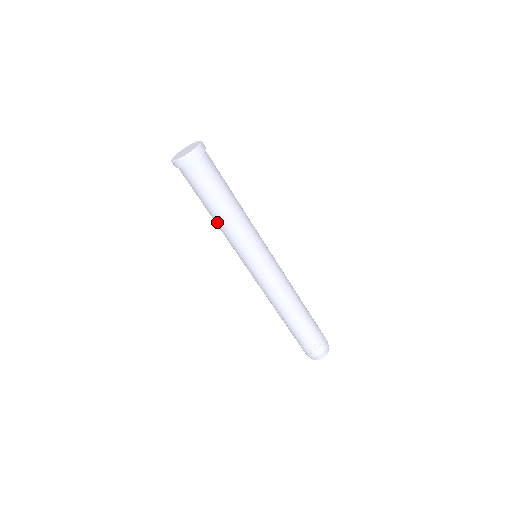
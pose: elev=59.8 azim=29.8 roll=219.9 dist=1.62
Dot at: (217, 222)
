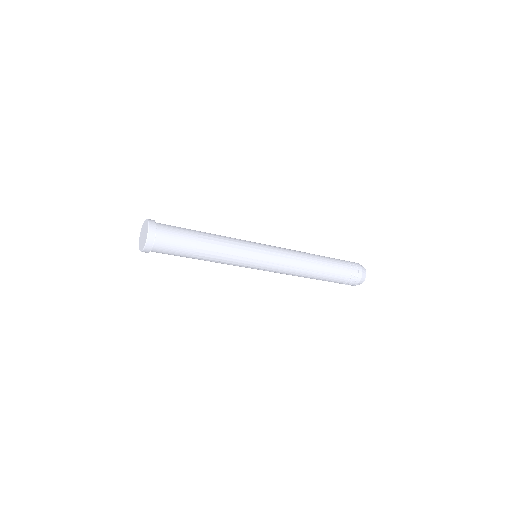
Dot at: occluded
